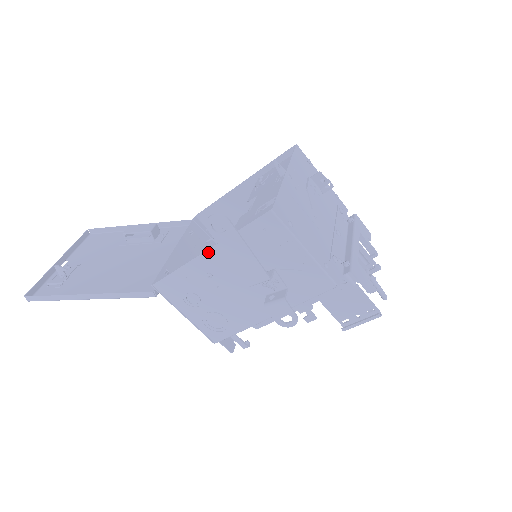
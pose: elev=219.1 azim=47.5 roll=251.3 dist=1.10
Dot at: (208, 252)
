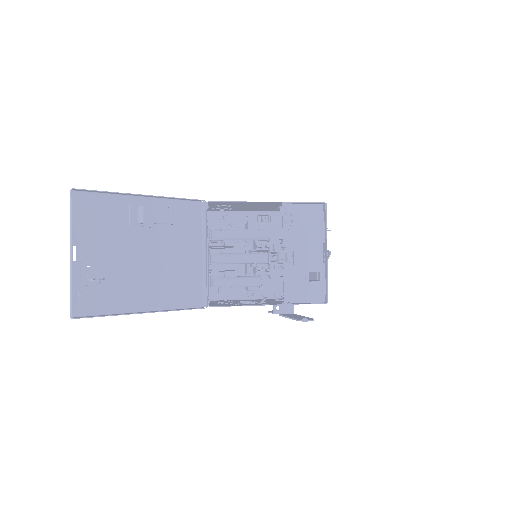
Dot at: occluded
